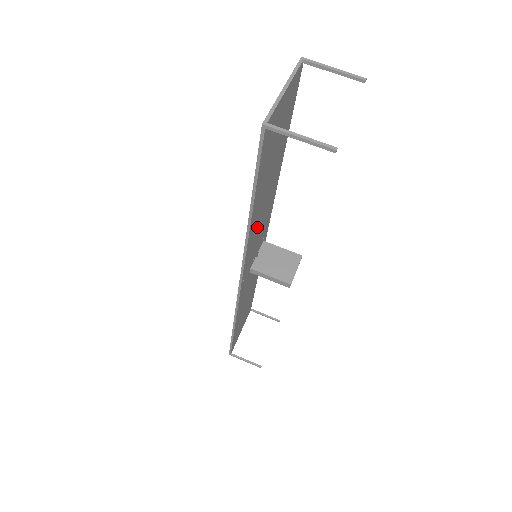
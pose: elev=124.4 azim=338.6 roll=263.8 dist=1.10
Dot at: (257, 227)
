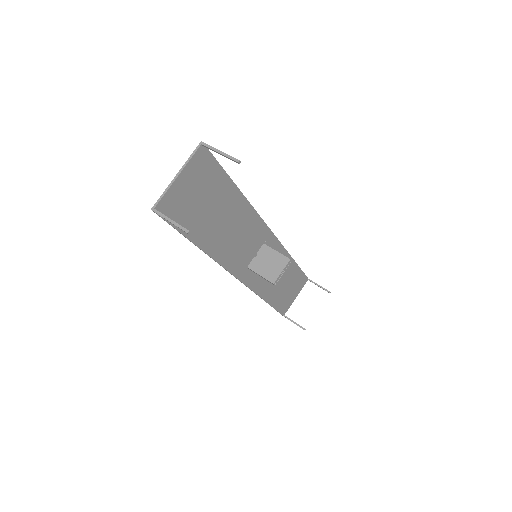
Dot at: (230, 244)
